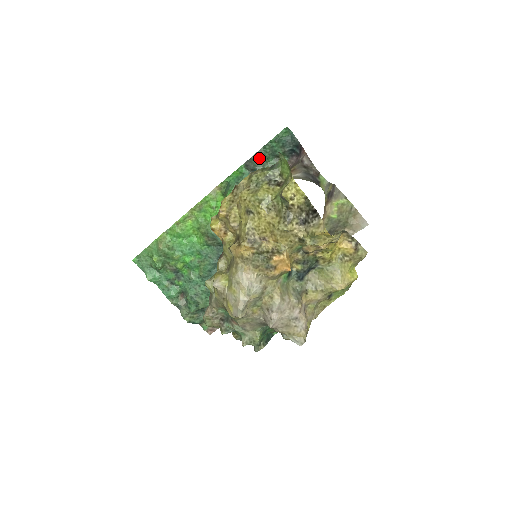
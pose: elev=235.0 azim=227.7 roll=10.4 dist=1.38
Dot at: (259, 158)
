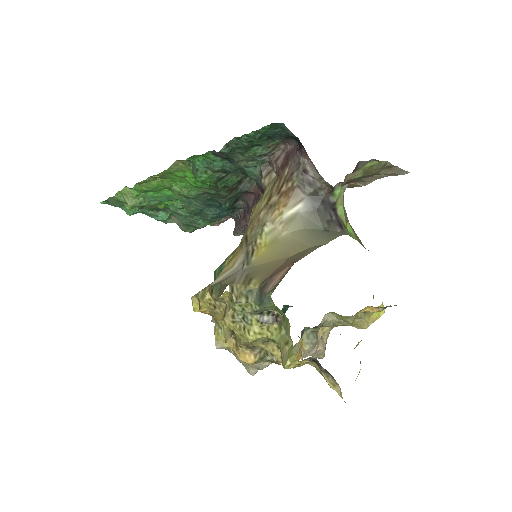
Dot at: (232, 149)
